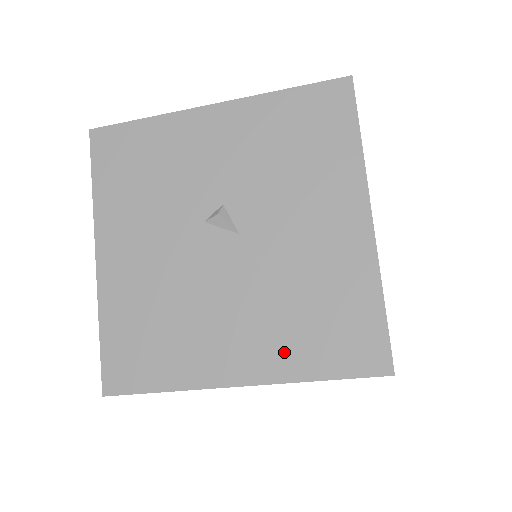
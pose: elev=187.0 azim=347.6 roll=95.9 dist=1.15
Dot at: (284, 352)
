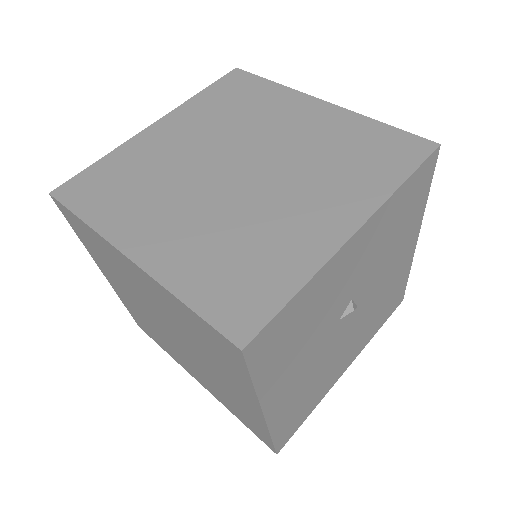
Dot at: (367, 337)
